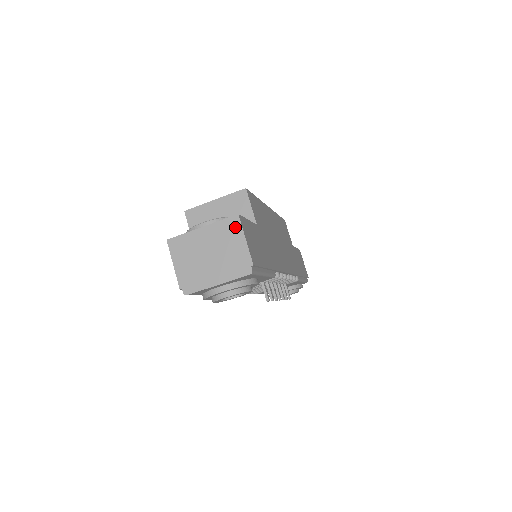
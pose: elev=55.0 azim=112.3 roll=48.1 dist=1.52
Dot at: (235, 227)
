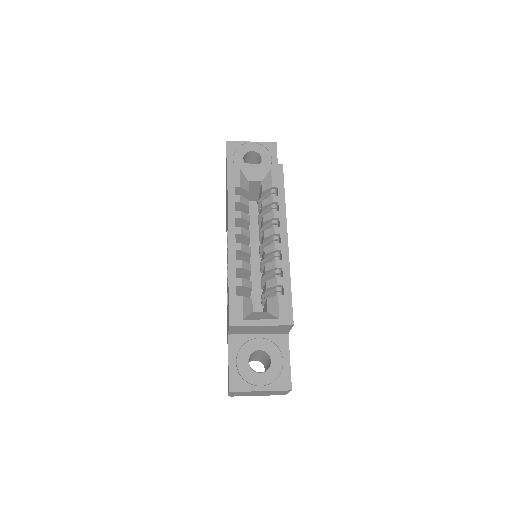
Dot at: occluded
